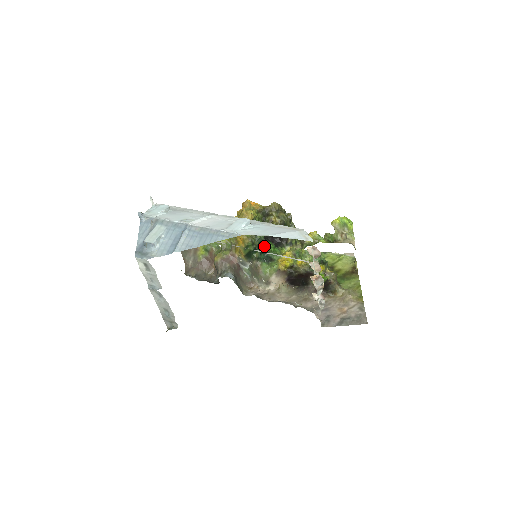
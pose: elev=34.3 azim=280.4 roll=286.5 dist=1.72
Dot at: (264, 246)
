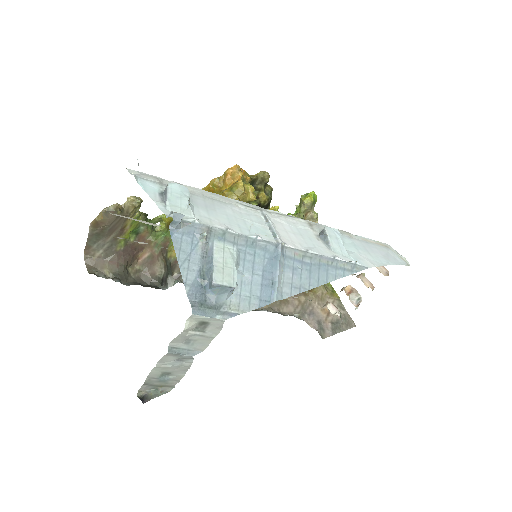
Dot at: occluded
